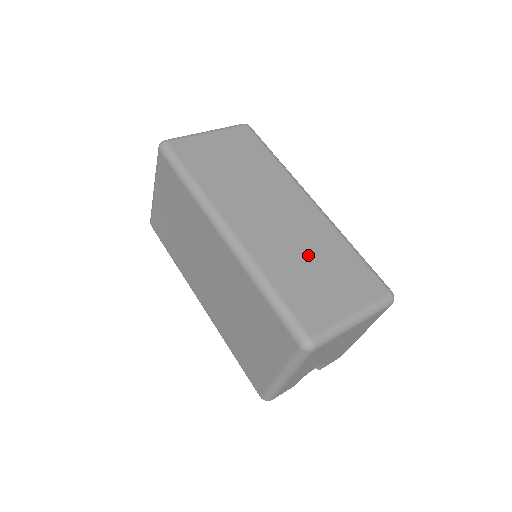
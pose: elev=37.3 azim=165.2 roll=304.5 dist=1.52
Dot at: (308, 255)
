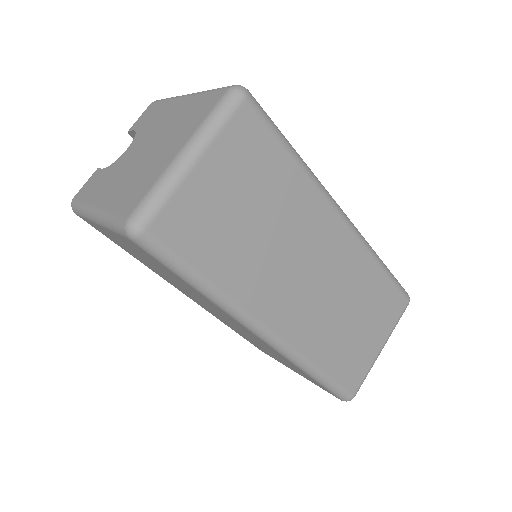
Dot at: (347, 310)
